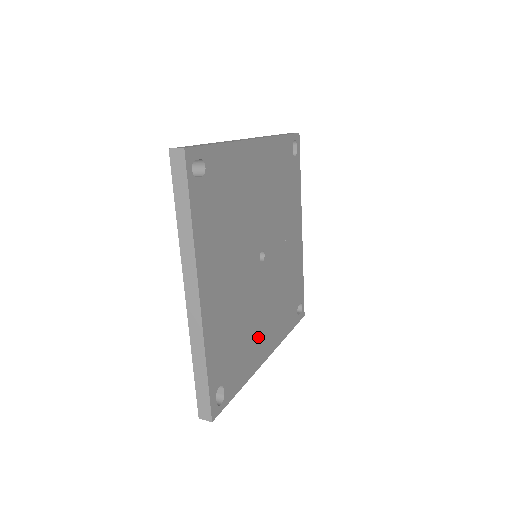
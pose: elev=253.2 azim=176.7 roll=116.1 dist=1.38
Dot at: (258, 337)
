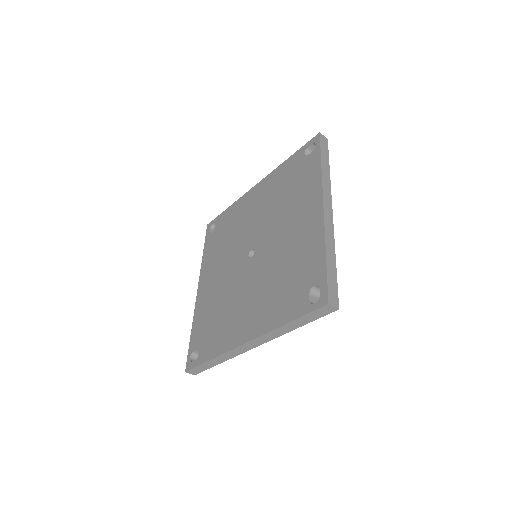
Dot at: occluded
